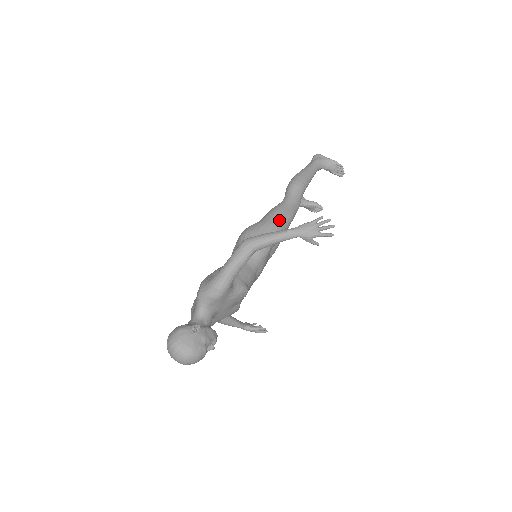
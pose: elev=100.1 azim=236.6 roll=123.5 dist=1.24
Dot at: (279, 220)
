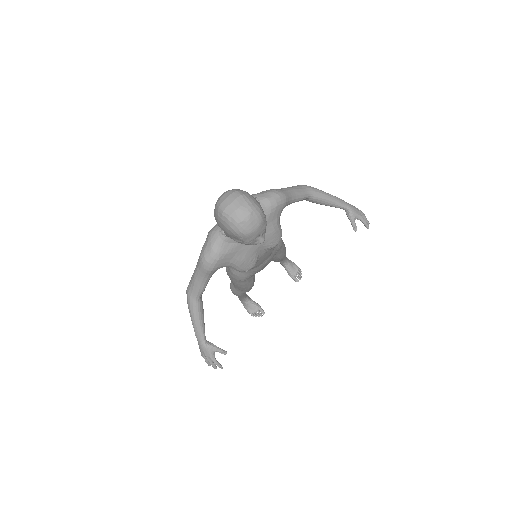
Dot at: occluded
